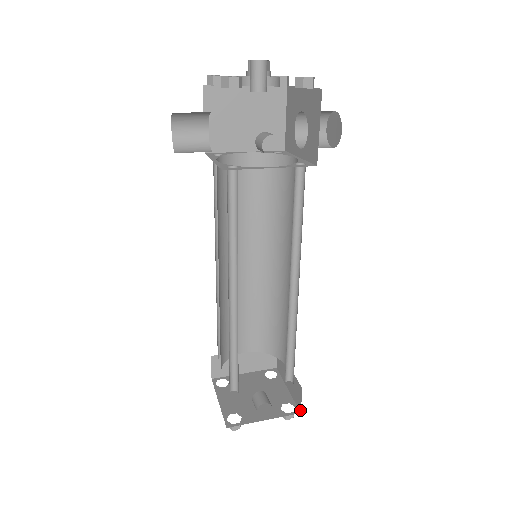
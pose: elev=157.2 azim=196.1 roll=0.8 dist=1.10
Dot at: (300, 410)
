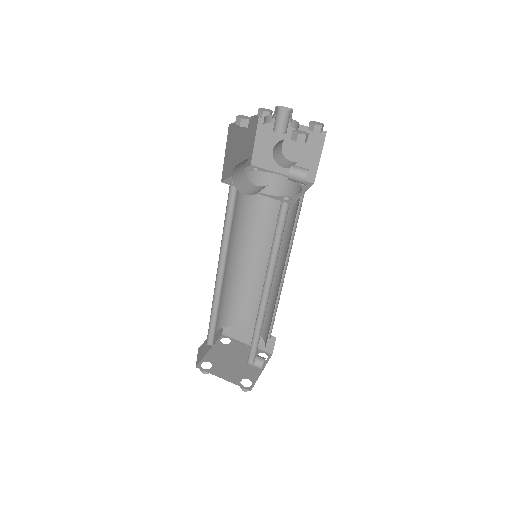
Dot at: (272, 353)
